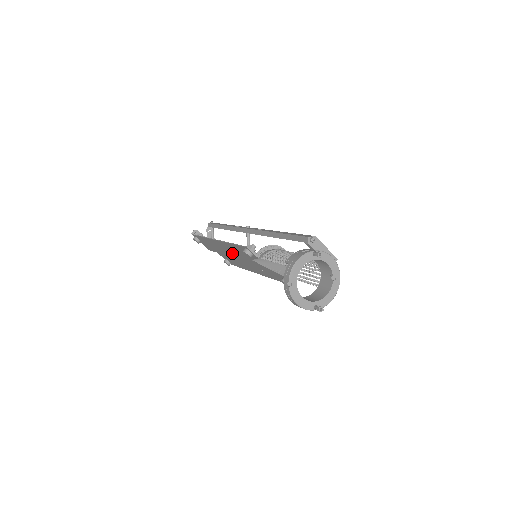
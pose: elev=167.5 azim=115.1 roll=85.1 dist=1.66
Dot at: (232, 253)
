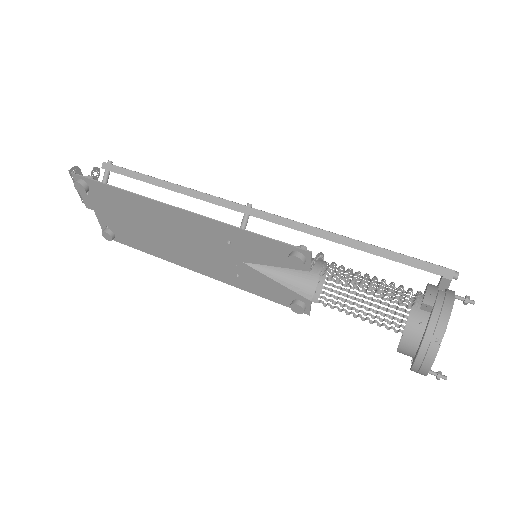
Dot at: (200, 238)
